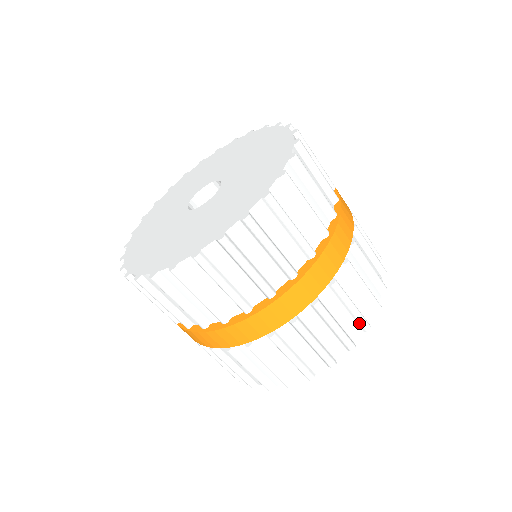
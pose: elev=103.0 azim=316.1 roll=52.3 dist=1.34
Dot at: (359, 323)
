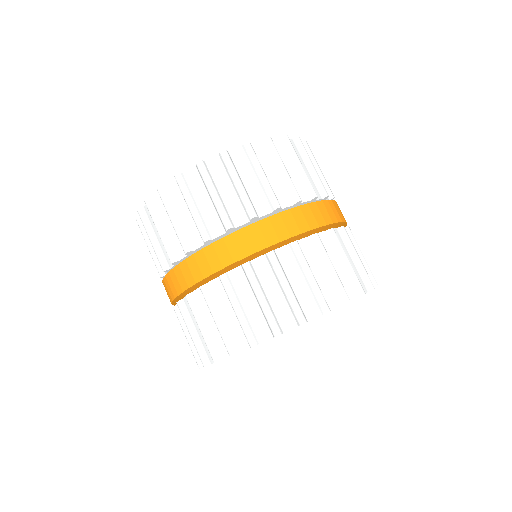
Dot at: (316, 299)
